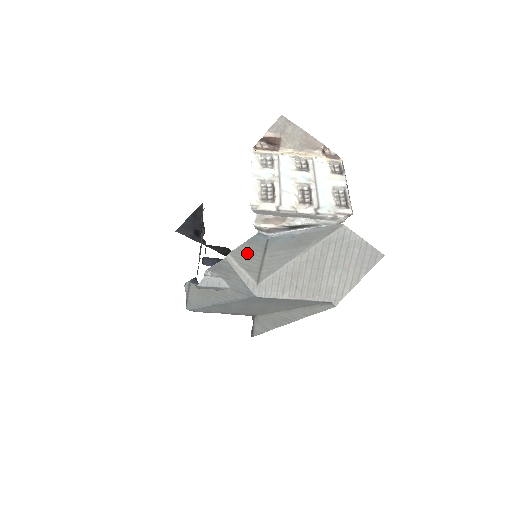
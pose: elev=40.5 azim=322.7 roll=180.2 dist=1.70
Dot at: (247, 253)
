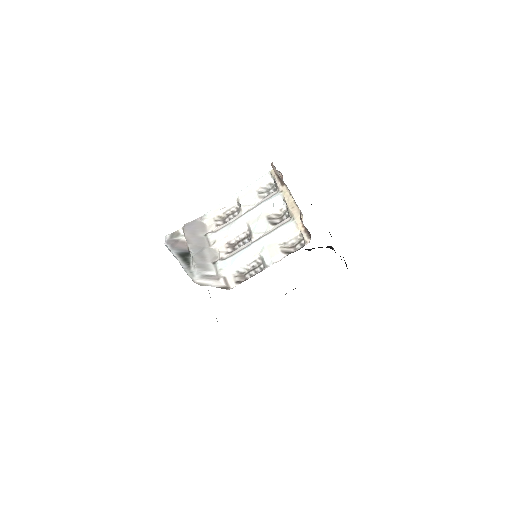
Dot at: occluded
